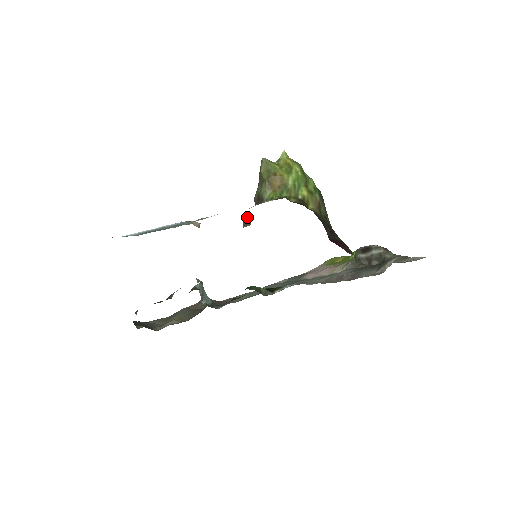
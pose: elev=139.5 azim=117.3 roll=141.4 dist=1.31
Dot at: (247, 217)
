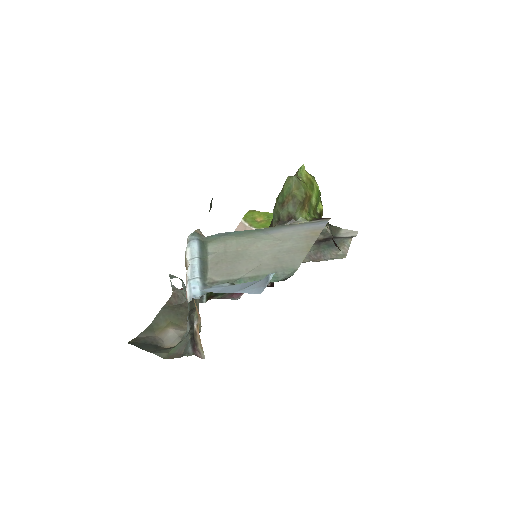
Dot at: (211, 201)
